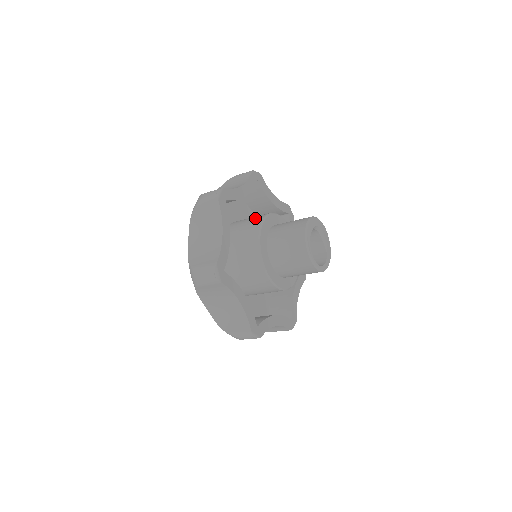
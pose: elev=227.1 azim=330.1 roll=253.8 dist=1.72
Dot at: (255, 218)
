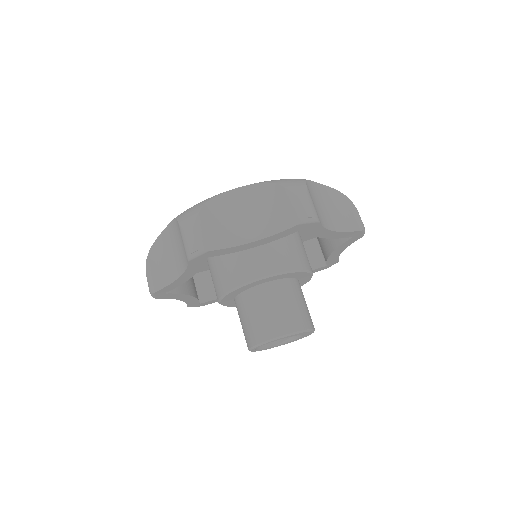
Dot at: (297, 255)
